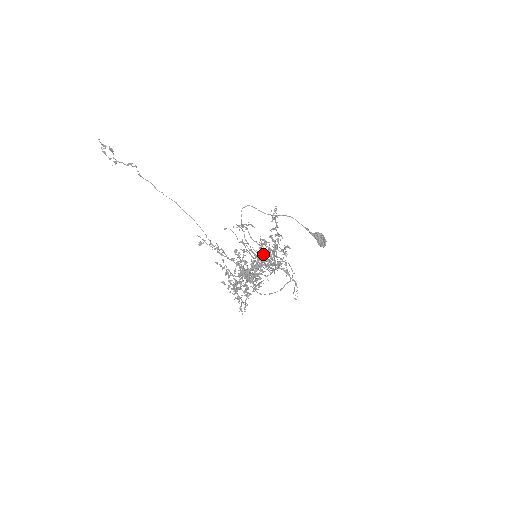
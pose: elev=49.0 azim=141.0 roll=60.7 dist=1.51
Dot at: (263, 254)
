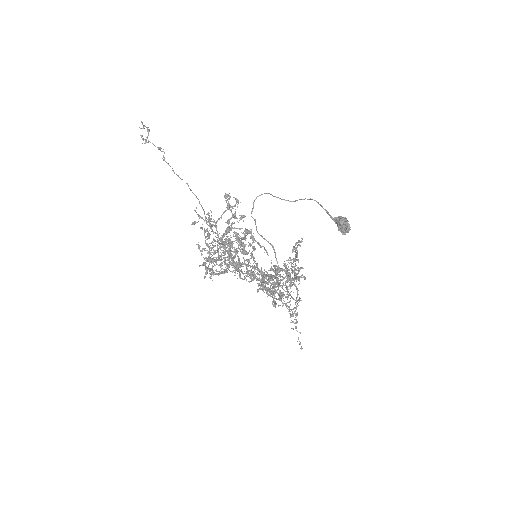
Dot at: (270, 289)
